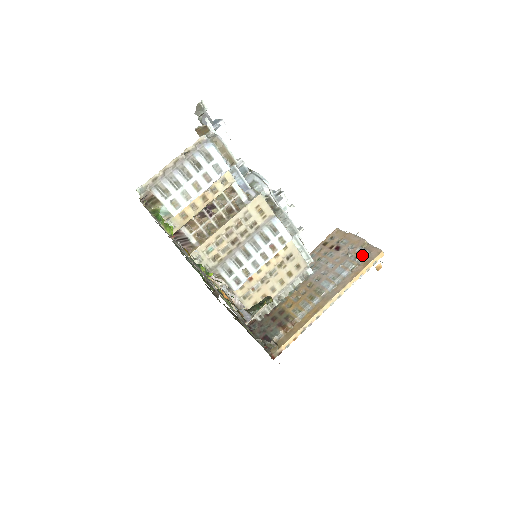
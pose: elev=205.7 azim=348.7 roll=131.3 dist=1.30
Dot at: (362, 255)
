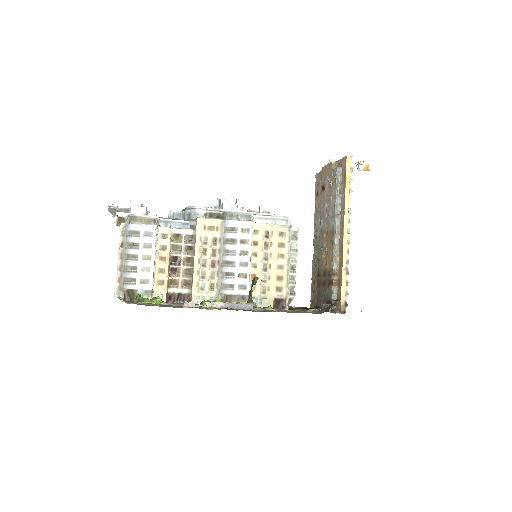
Dot at: (337, 175)
